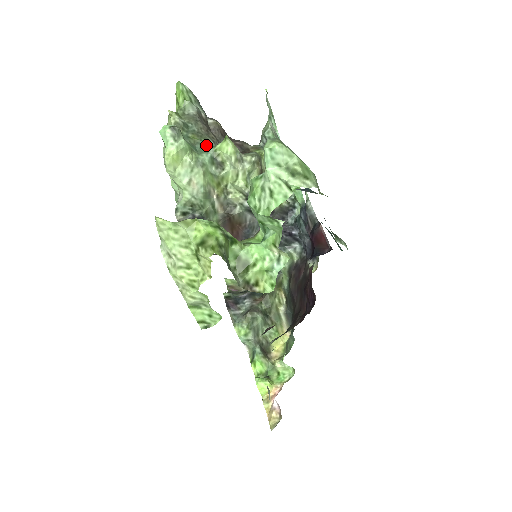
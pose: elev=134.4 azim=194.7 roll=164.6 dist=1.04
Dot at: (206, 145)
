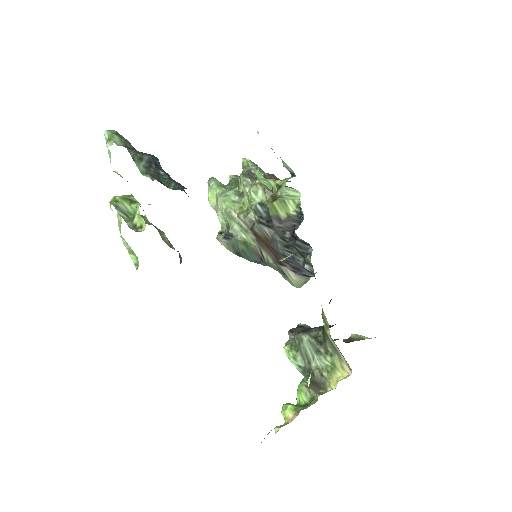
Dot at: occluded
